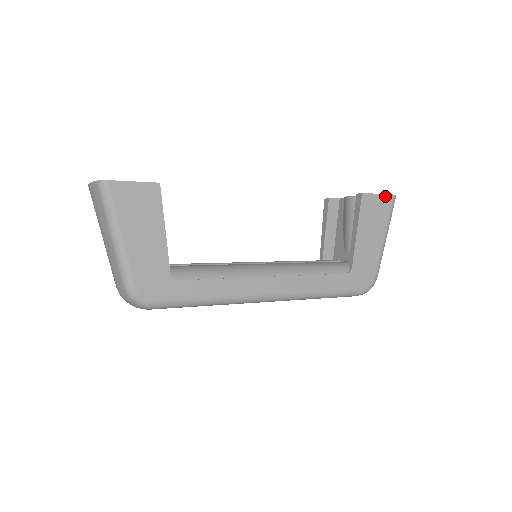
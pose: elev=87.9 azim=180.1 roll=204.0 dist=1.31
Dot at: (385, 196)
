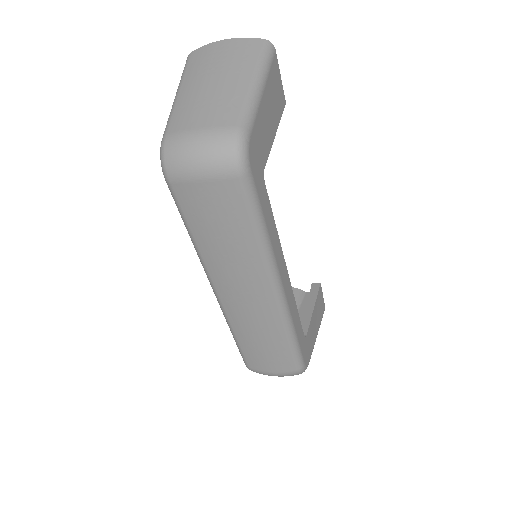
Dot at: occluded
